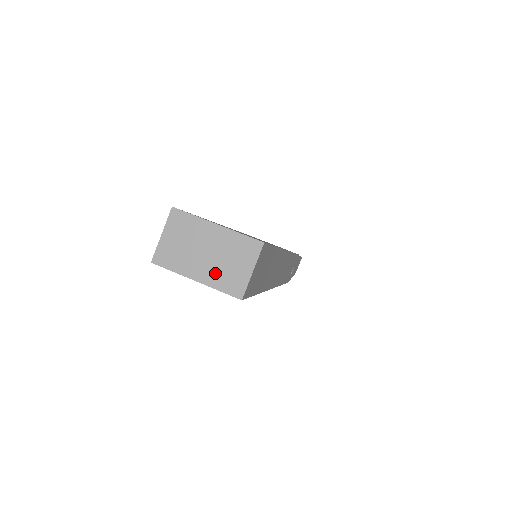
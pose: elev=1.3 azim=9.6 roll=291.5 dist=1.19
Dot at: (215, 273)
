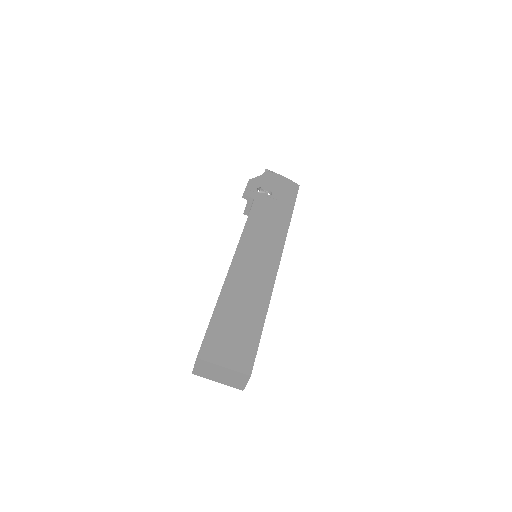
Dot at: (227, 382)
